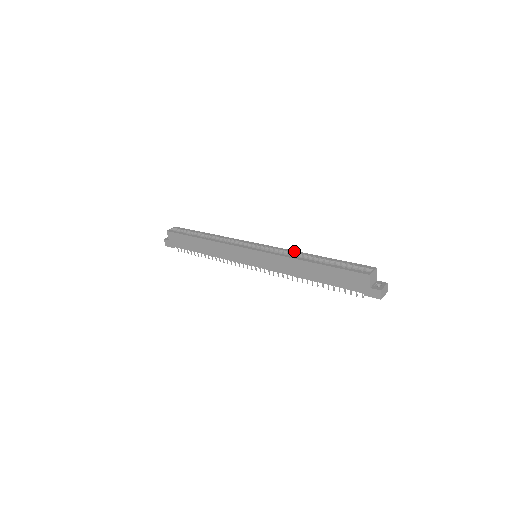
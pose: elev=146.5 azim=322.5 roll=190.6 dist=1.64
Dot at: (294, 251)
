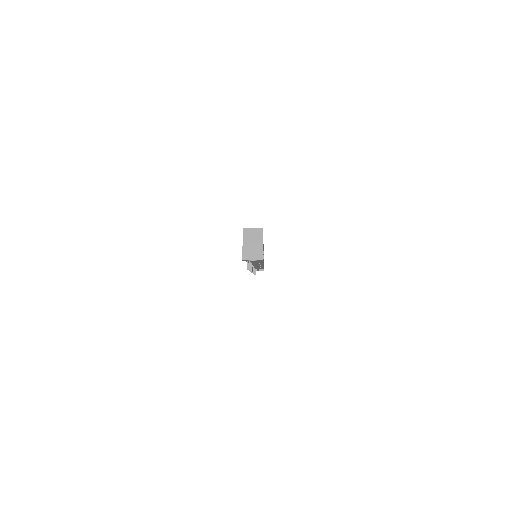
Dot at: occluded
